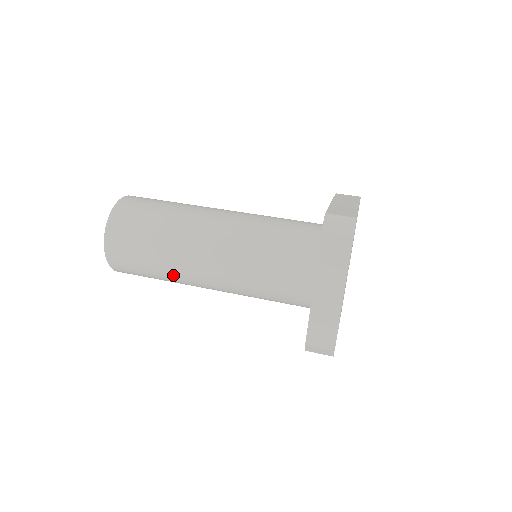
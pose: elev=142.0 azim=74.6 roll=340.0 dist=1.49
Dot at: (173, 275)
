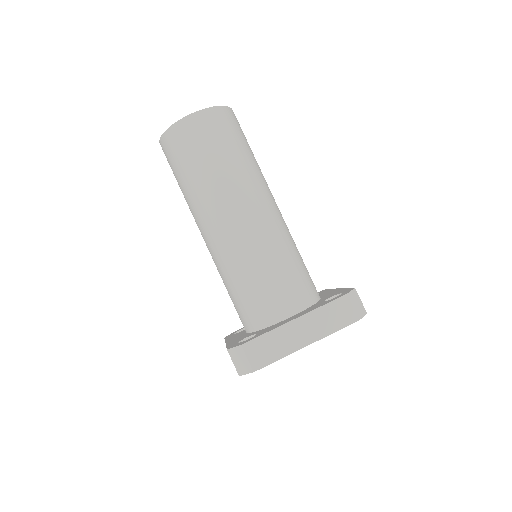
Dot at: occluded
